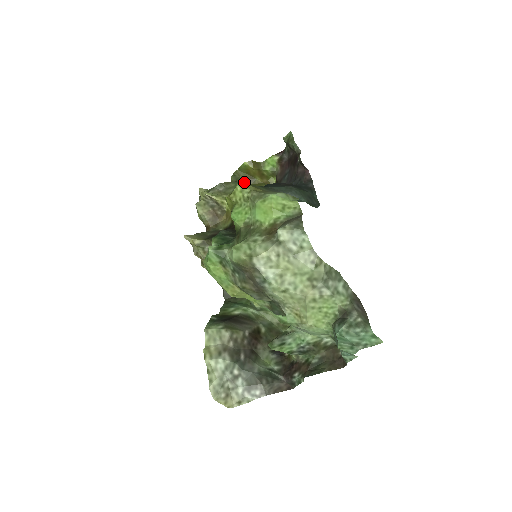
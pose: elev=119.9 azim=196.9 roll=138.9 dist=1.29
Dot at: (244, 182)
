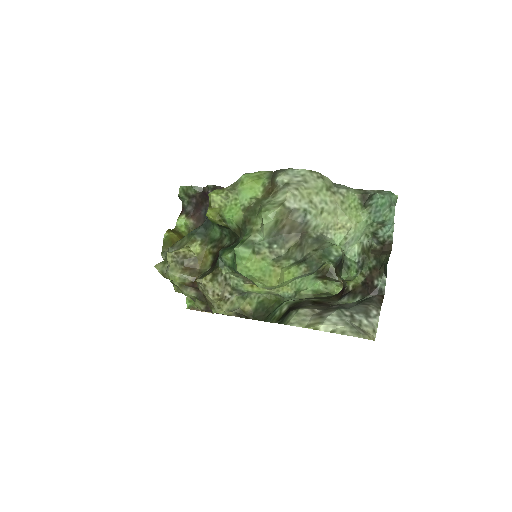
Dot at: (210, 192)
